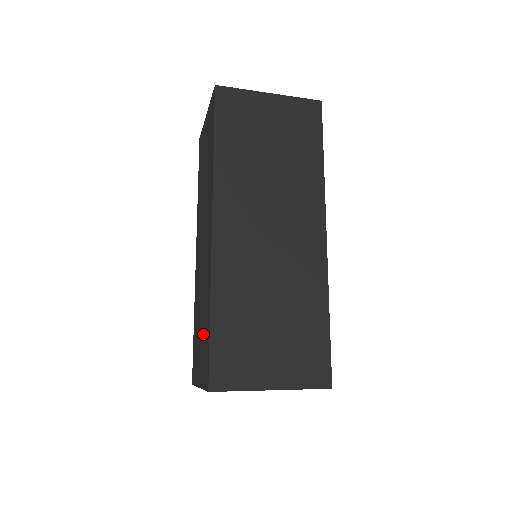
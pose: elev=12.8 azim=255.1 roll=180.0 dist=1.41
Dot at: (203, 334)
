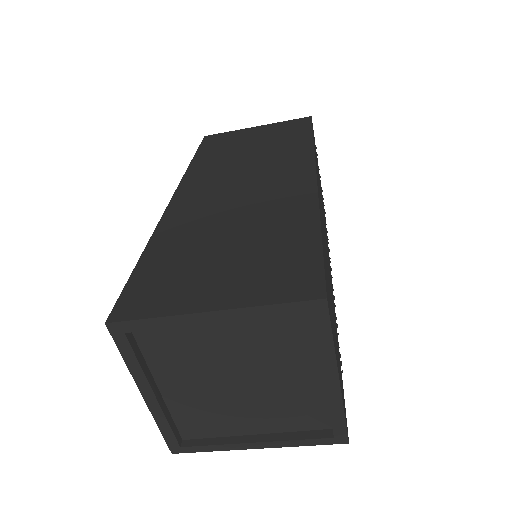
Dot at: occluded
